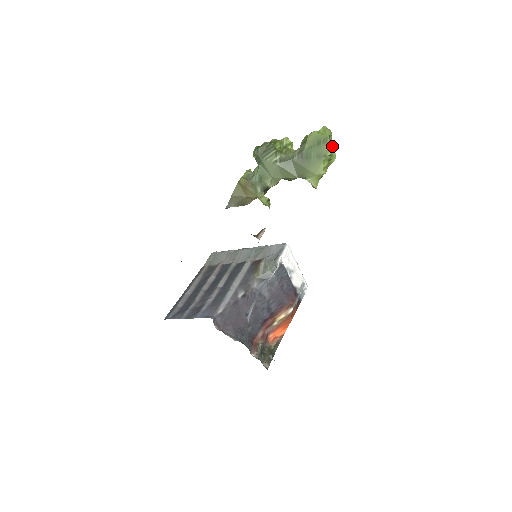
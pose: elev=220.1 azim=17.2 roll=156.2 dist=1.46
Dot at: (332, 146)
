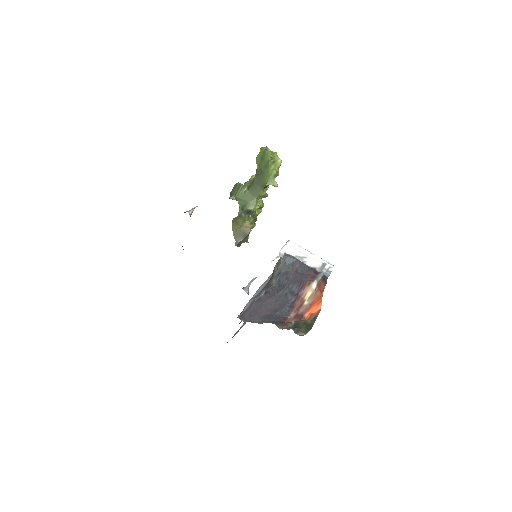
Dot at: (268, 153)
